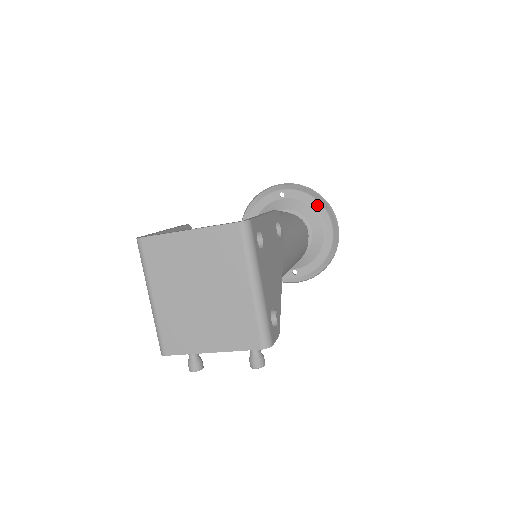
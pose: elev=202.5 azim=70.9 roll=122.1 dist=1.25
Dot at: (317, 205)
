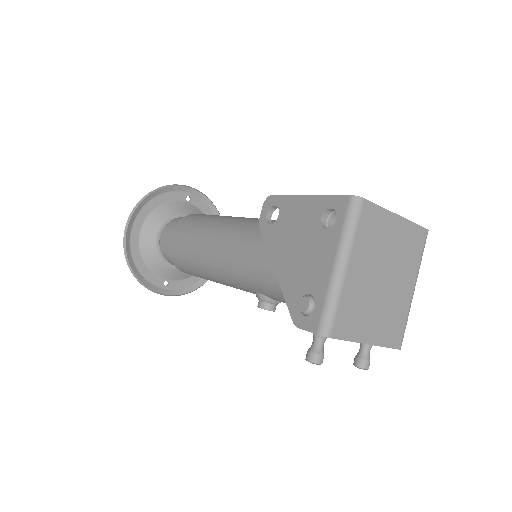
Dot at: occluded
